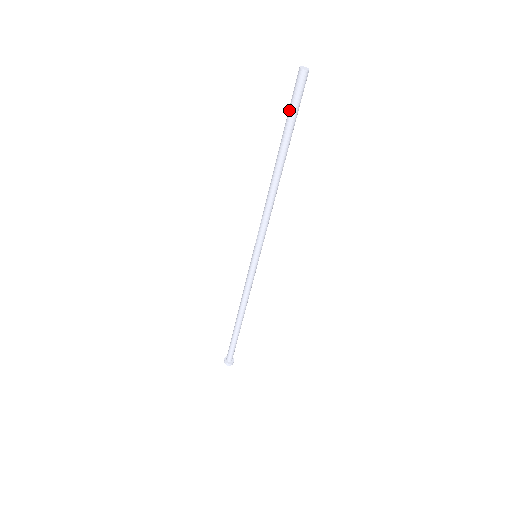
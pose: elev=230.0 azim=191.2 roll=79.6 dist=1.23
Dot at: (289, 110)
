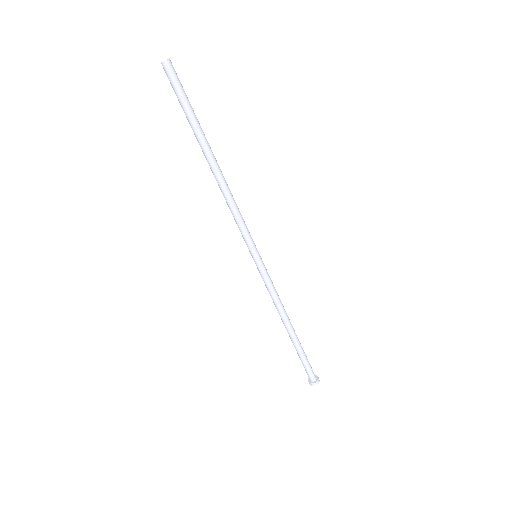
Dot at: (180, 104)
